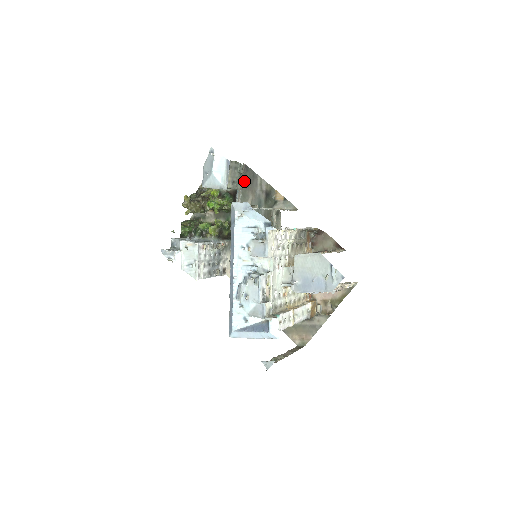
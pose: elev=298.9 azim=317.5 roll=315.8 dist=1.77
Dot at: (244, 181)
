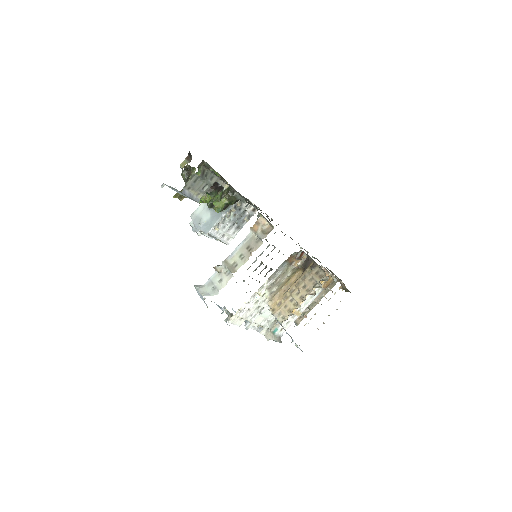
Dot at: (215, 175)
